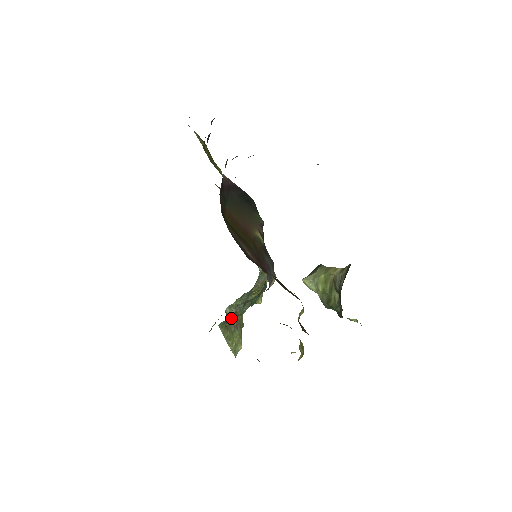
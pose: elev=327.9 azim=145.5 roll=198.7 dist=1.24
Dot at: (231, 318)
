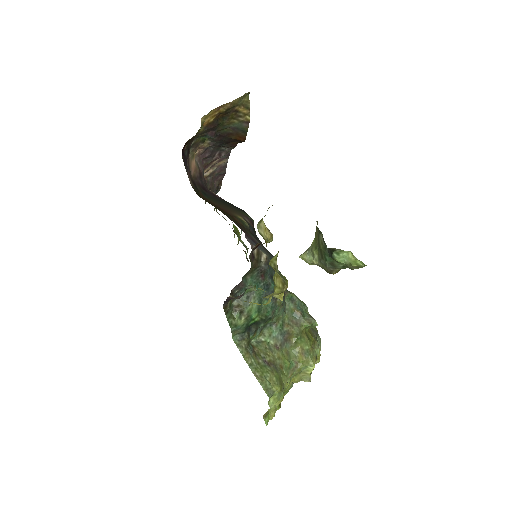
Dot at: (236, 314)
